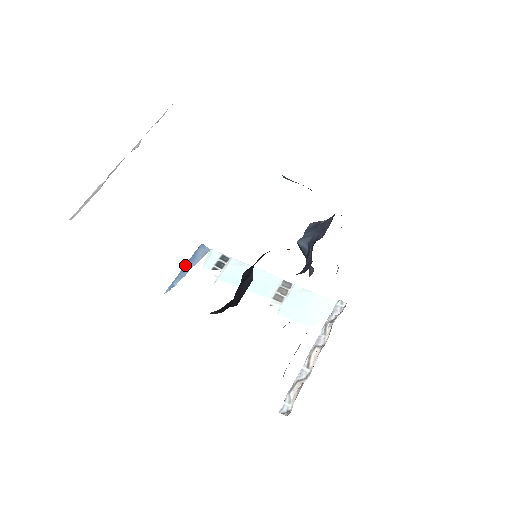
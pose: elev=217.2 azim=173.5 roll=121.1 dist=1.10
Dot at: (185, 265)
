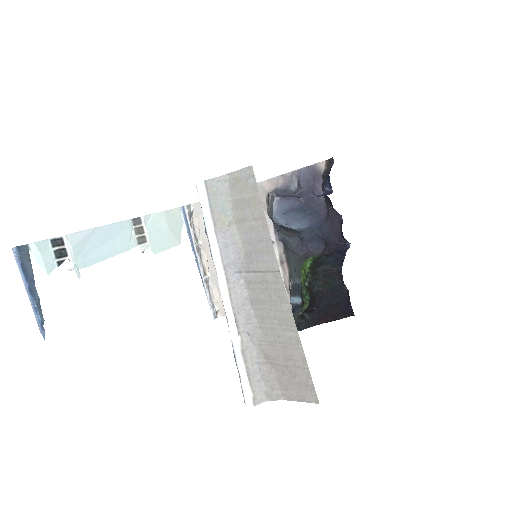
Dot at: (28, 289)
